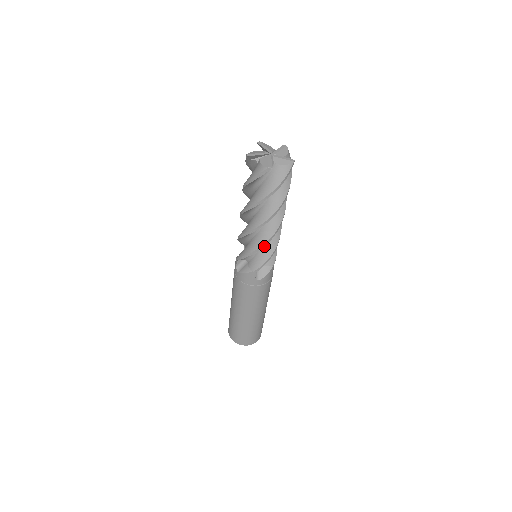
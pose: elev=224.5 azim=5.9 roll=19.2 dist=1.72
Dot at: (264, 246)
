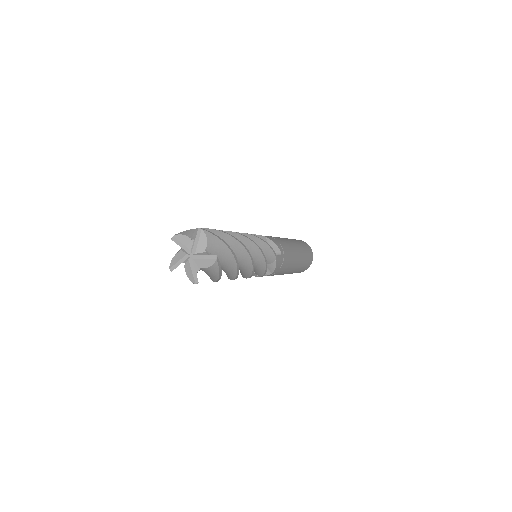
Dot at: occluded
